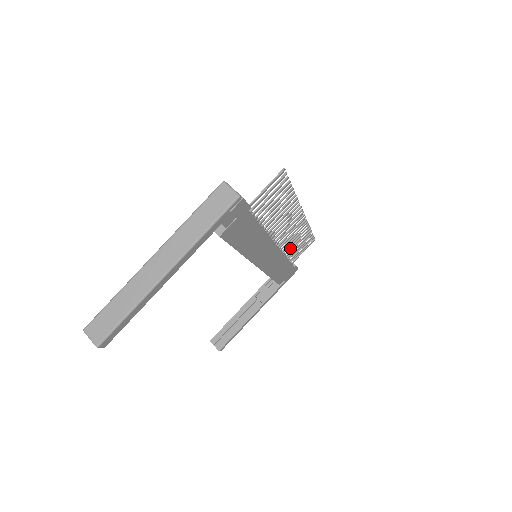
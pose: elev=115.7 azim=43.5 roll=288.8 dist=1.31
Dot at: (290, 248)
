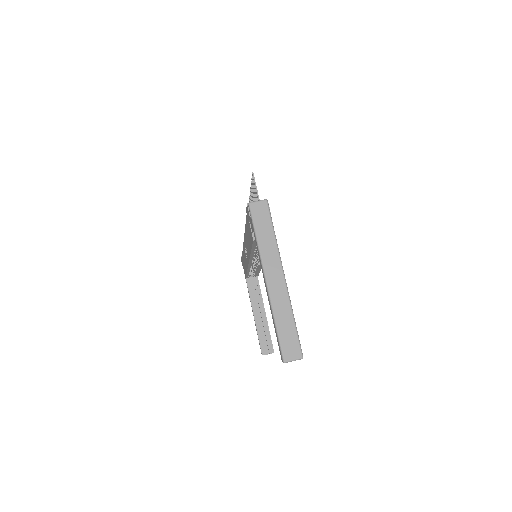
Dot at: occluded
